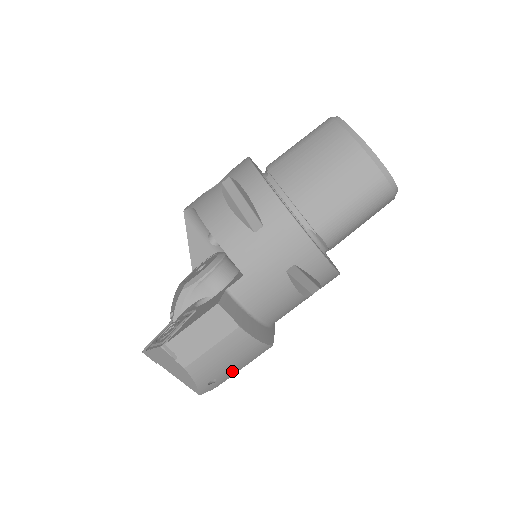
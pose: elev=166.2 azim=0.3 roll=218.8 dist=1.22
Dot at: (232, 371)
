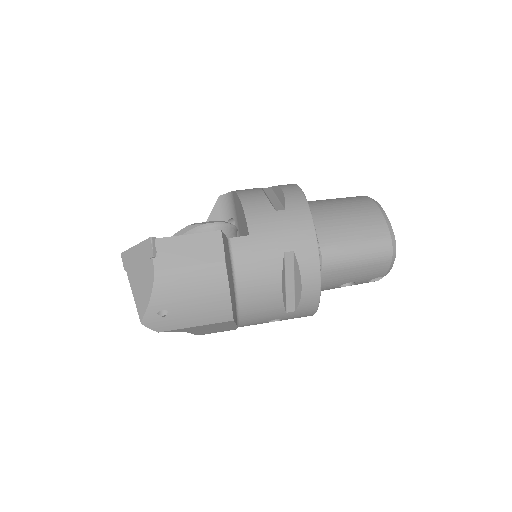
Dot at: (185, 317)
